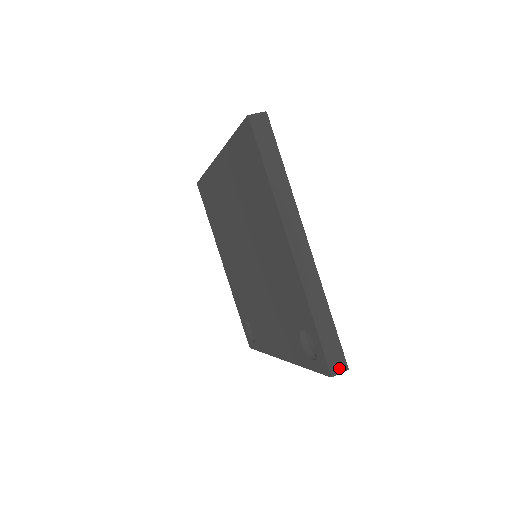
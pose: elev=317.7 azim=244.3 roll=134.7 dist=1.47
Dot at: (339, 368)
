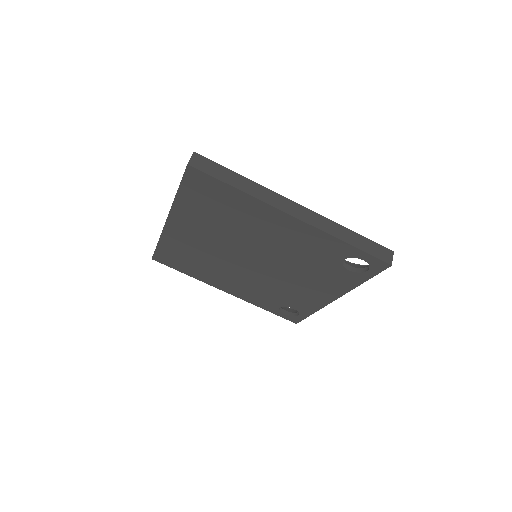
Dot at: (389, 256)
